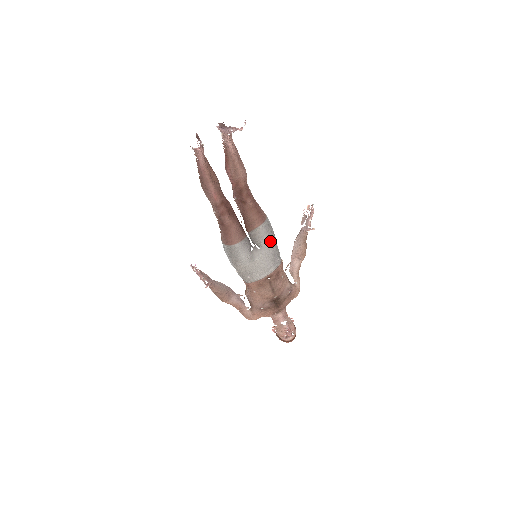
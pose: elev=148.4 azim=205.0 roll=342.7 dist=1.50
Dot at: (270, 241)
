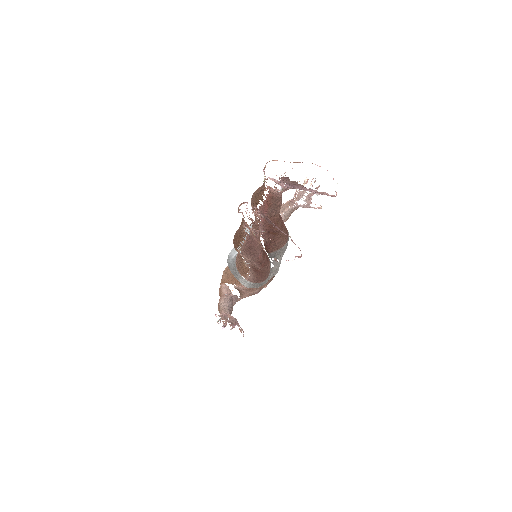
Dot at: occluded
